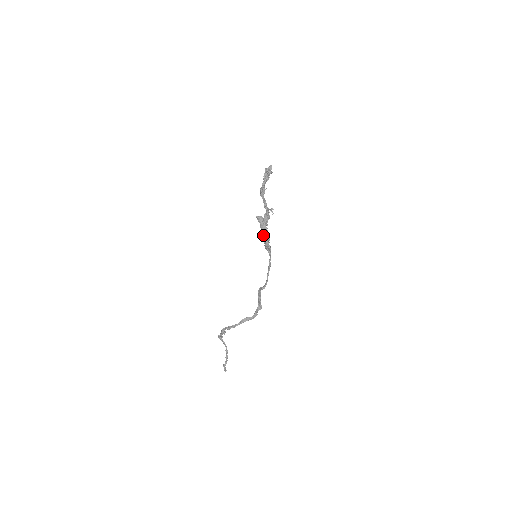
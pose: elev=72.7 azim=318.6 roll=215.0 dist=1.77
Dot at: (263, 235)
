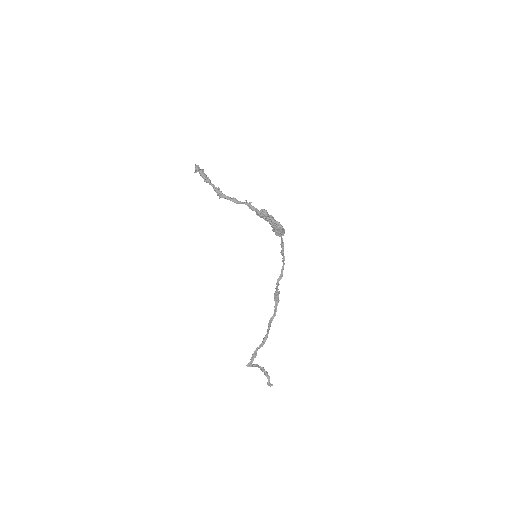
Dot at: (276, 224)
